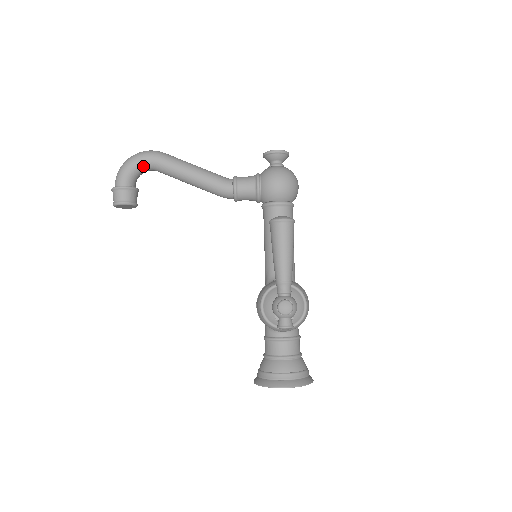
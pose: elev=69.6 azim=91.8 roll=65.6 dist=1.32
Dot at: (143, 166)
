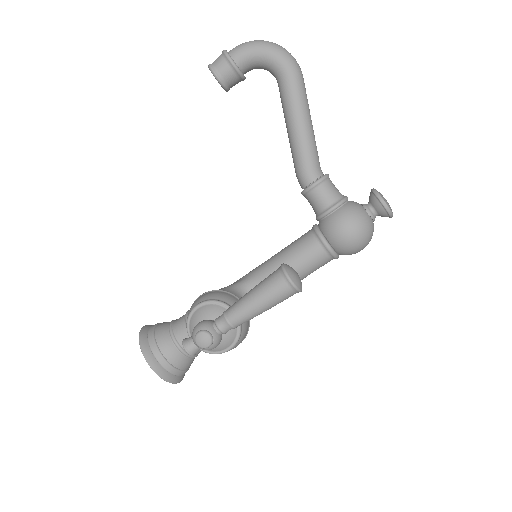
Dot at: (271, 65)
